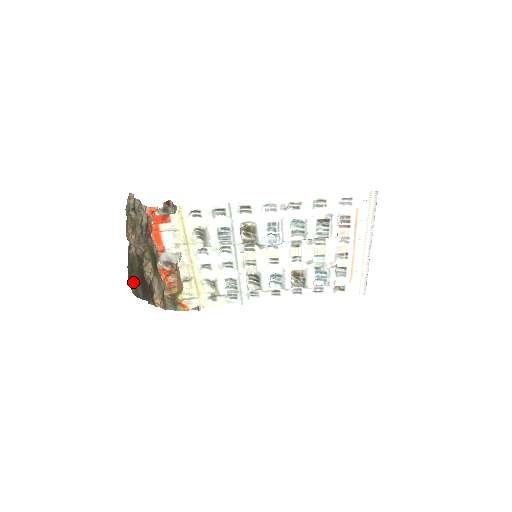
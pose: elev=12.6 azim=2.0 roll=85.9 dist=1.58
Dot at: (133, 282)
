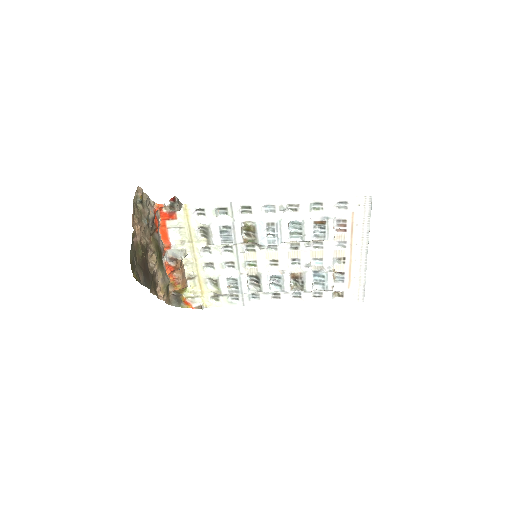
Dot at: (135, 267)
